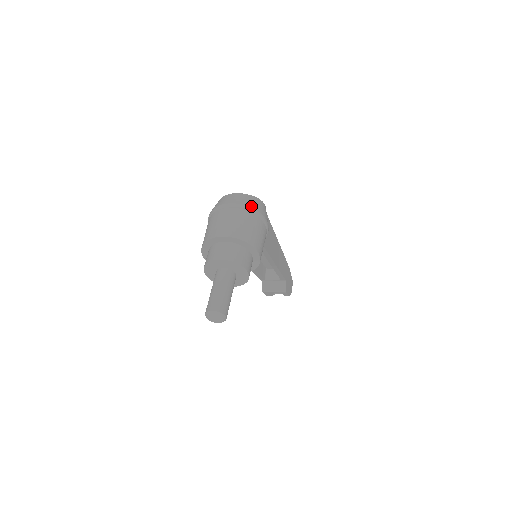
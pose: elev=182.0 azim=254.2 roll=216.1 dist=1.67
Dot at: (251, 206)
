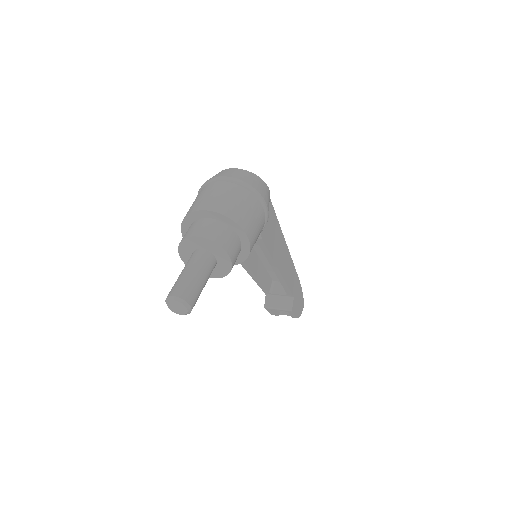
Dot at: (248, 182)
